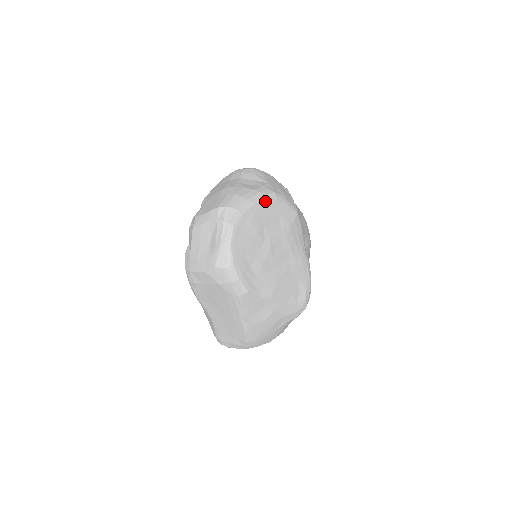
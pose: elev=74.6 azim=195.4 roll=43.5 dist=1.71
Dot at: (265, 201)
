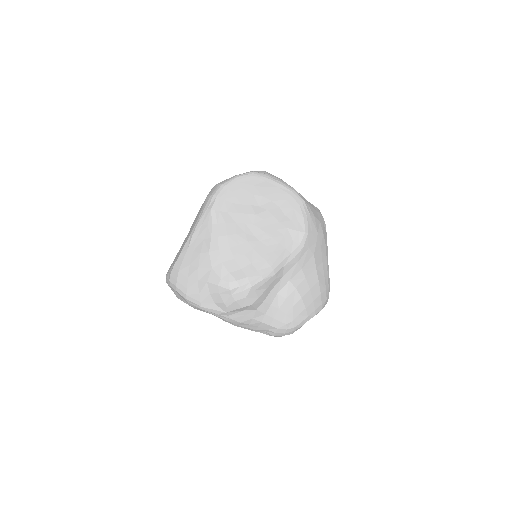
Dot at: (291, 193)
